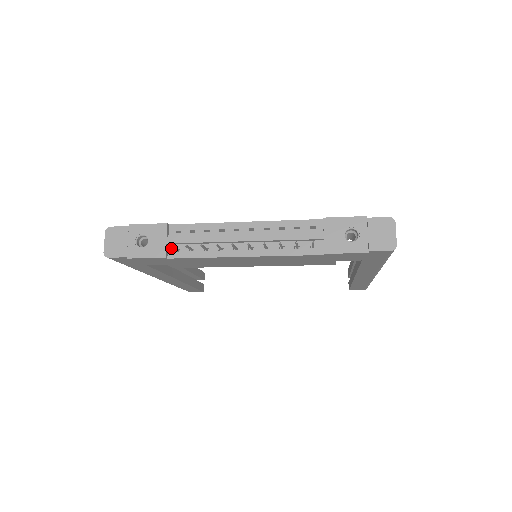
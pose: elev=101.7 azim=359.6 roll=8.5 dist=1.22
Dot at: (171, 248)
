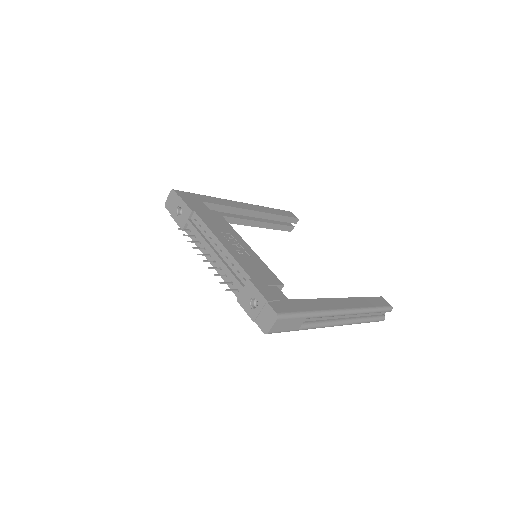
Dot at: occluded
